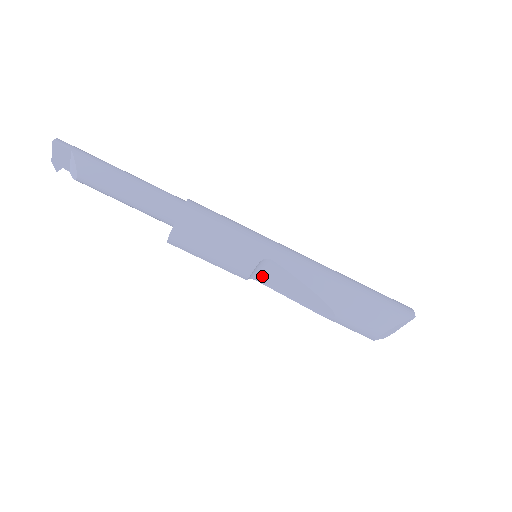
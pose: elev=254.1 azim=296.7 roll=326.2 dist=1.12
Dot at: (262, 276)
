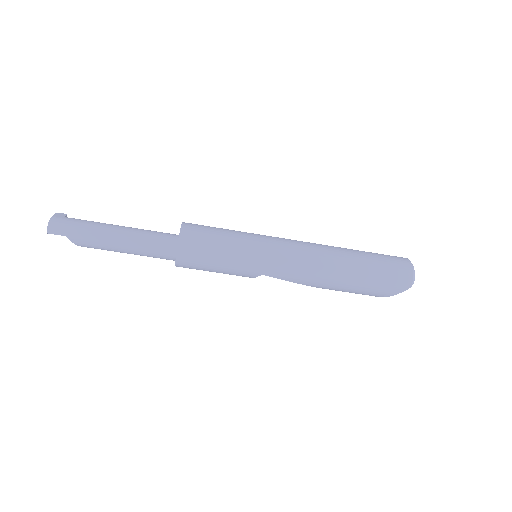
Dot at: occluded
